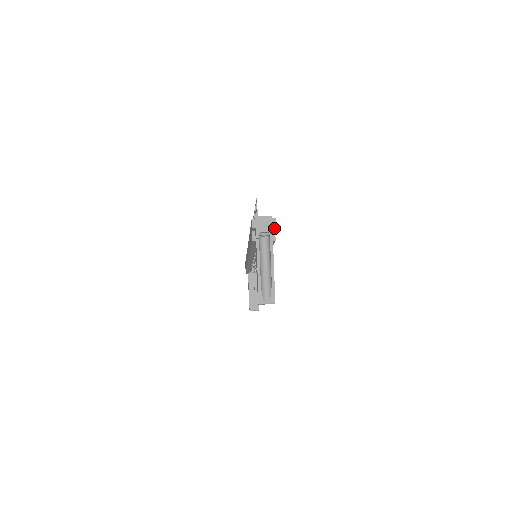
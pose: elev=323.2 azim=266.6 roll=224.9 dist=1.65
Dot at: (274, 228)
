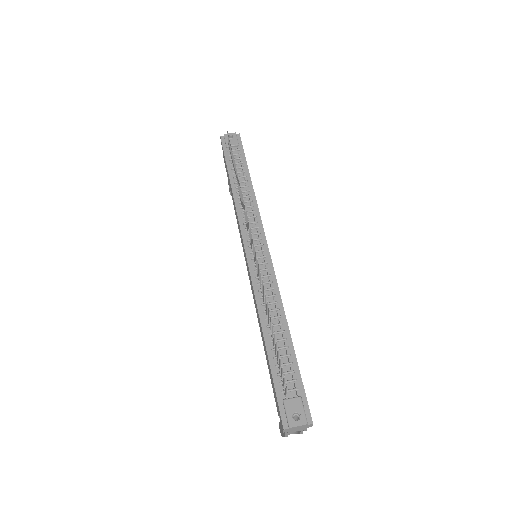
Dot at: occluded
